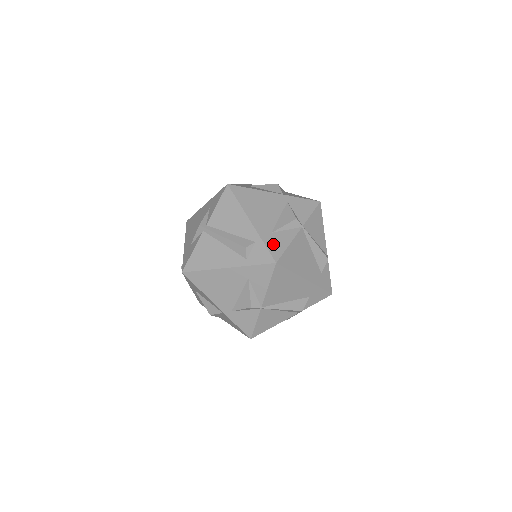
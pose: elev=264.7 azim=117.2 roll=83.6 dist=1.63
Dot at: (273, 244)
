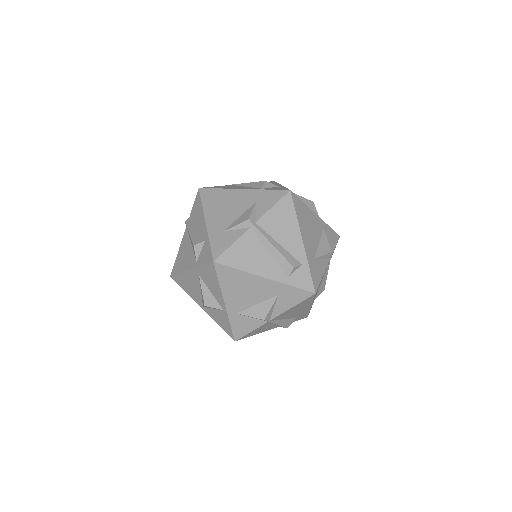
Dot at: (315, 272)
